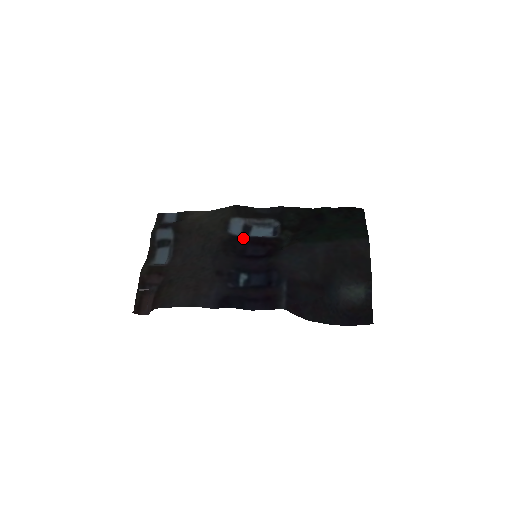
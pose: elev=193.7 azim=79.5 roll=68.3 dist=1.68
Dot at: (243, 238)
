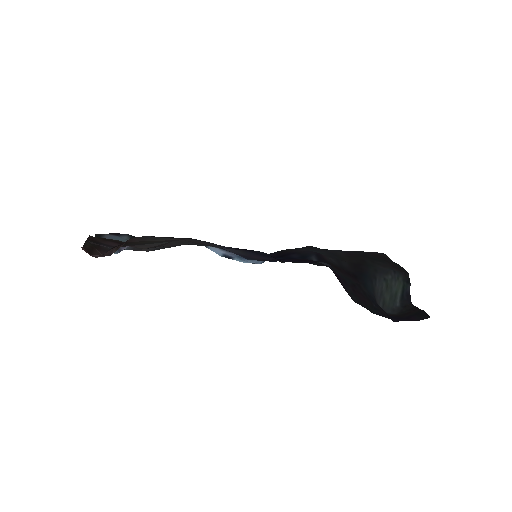
Dot at: occluded
